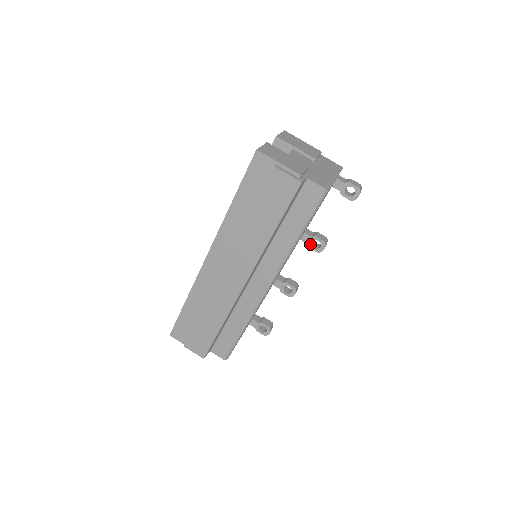
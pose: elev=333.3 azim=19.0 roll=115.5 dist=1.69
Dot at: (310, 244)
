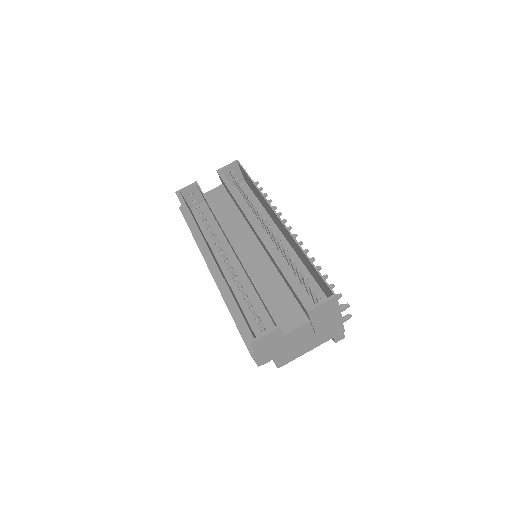
Dot at: occluded
